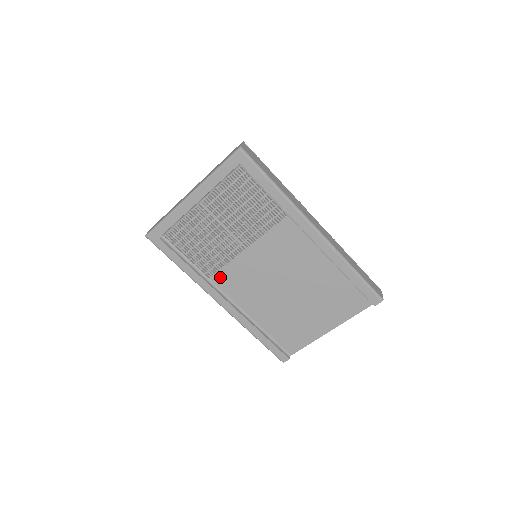
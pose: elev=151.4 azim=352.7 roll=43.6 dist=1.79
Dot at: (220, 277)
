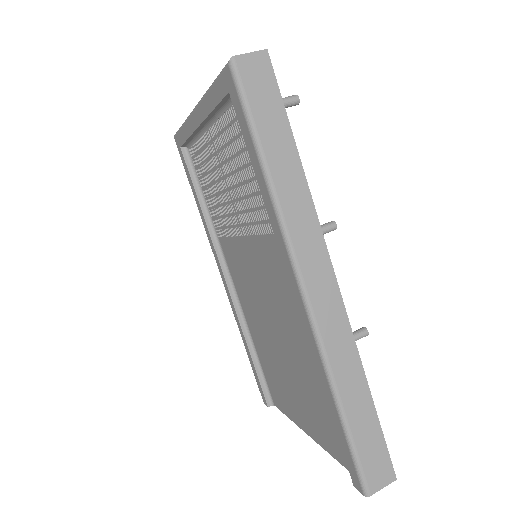
Dot at: (226, 246)
